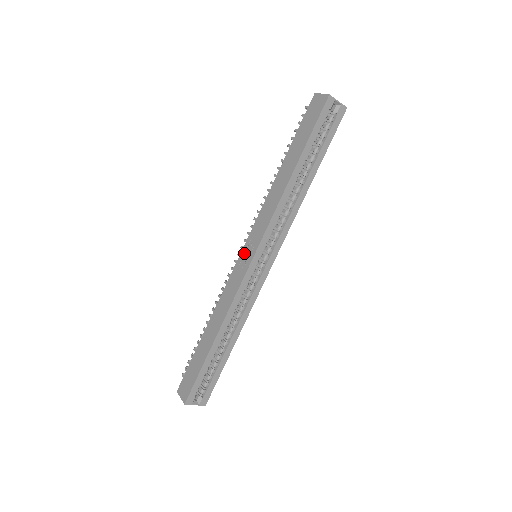
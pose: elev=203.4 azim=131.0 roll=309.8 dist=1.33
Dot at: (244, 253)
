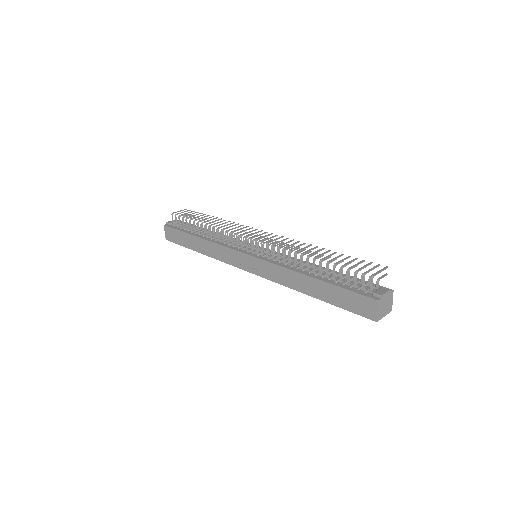
Dot at: (246, 259)
